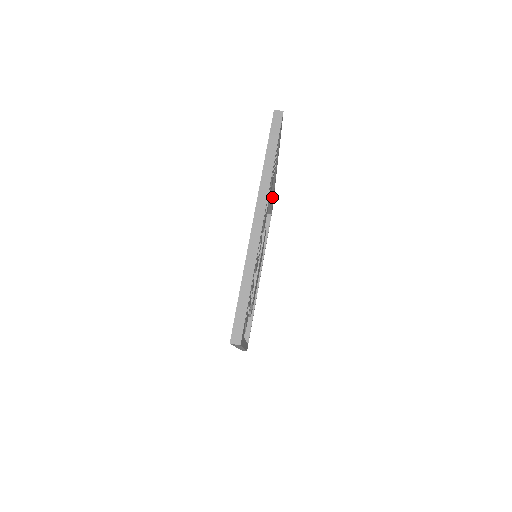
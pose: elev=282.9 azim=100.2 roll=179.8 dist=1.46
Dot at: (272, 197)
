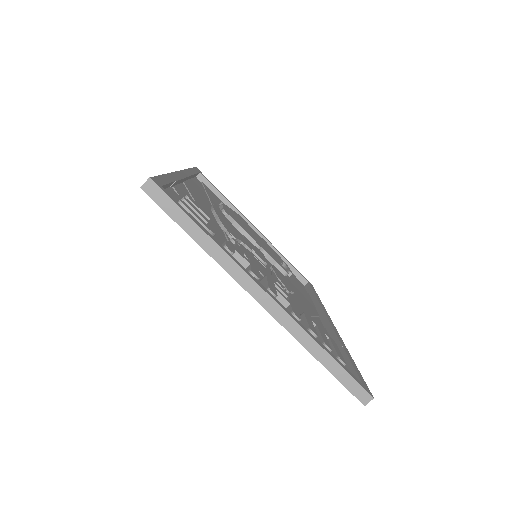
Dot at: occluded
